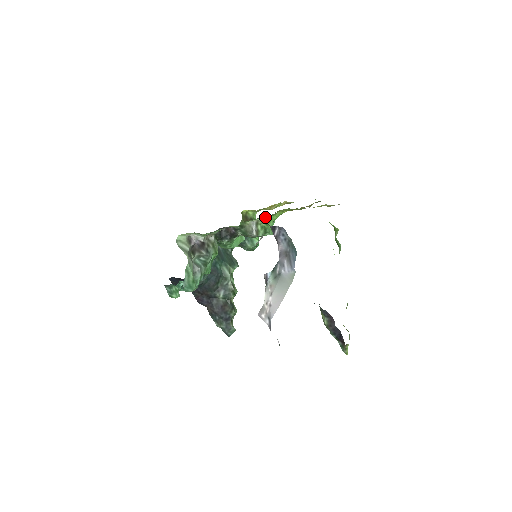
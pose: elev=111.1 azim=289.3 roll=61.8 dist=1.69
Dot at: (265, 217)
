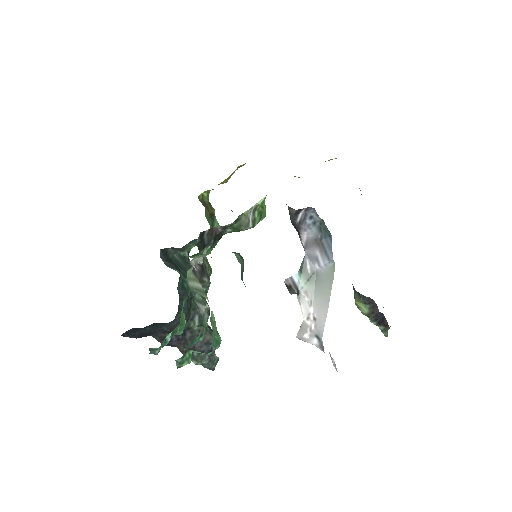
Dot at: (264, 198)
